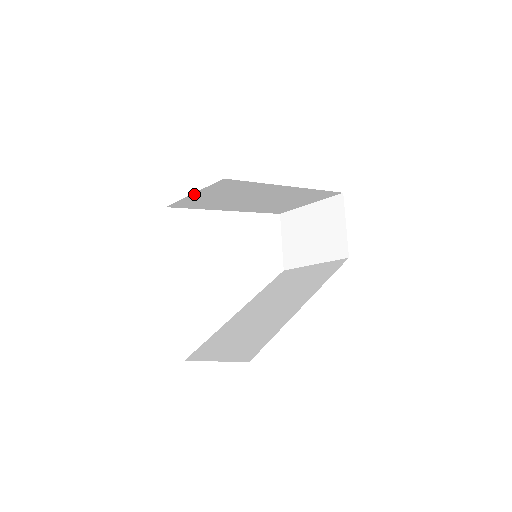
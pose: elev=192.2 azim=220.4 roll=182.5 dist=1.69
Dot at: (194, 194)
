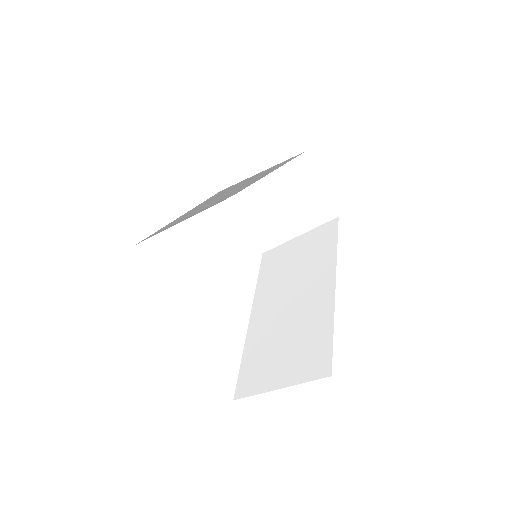
Dot at: (176, 219)
